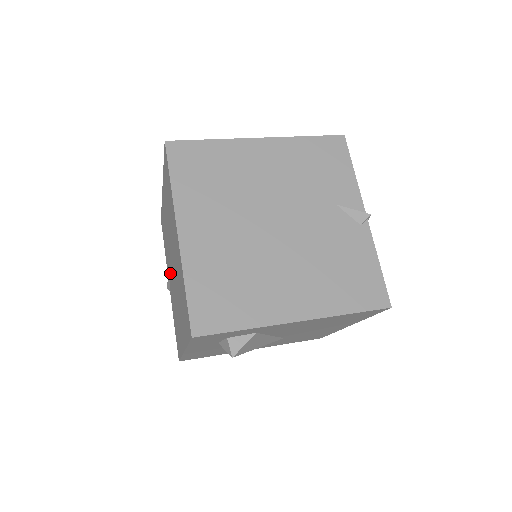
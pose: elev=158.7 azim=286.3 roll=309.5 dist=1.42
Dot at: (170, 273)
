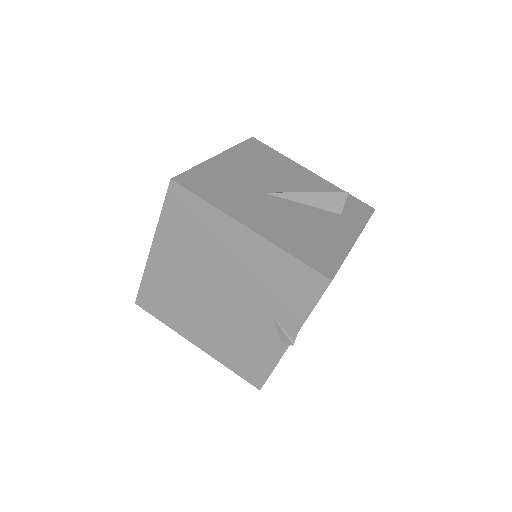
Dot at: occluded
